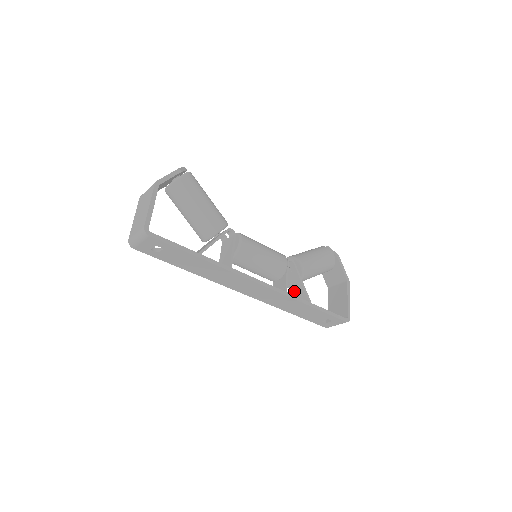
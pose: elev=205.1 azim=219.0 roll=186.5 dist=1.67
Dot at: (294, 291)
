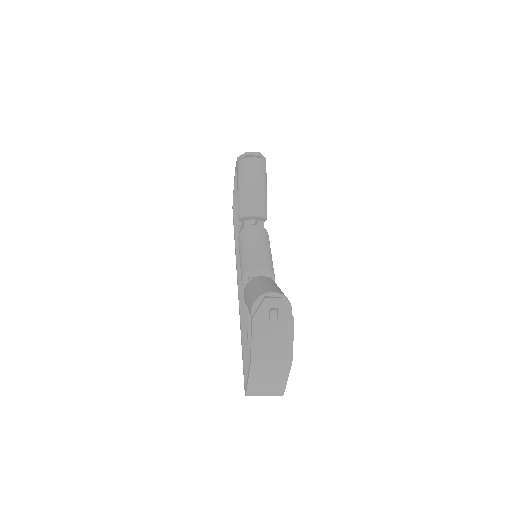
Dot at: occluded
